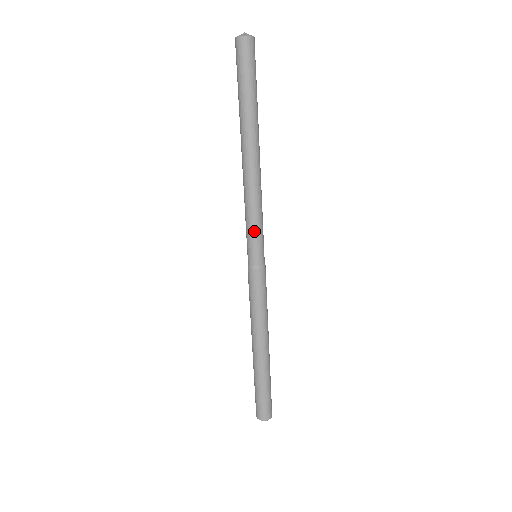
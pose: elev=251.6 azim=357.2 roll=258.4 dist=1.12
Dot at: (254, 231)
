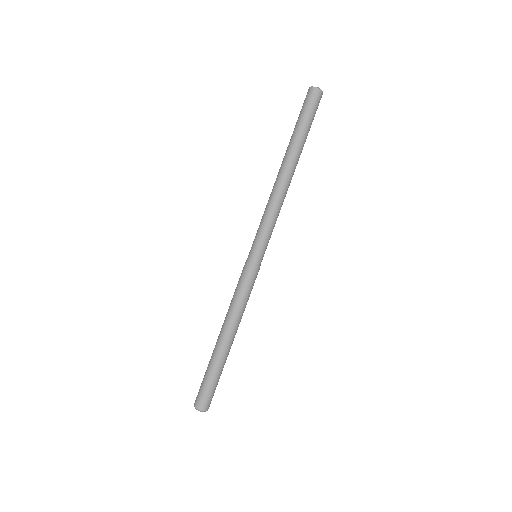
Dot at: (261, 232)
